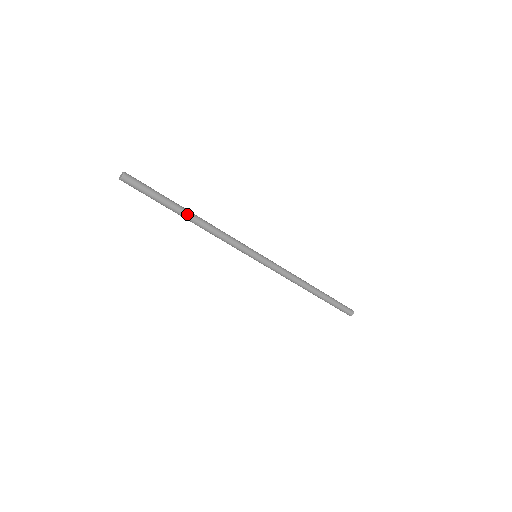
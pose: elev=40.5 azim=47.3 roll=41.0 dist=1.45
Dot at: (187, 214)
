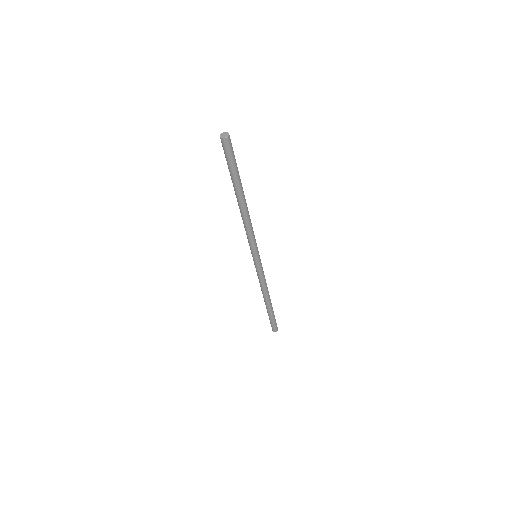
Dot at: (240, 198)
